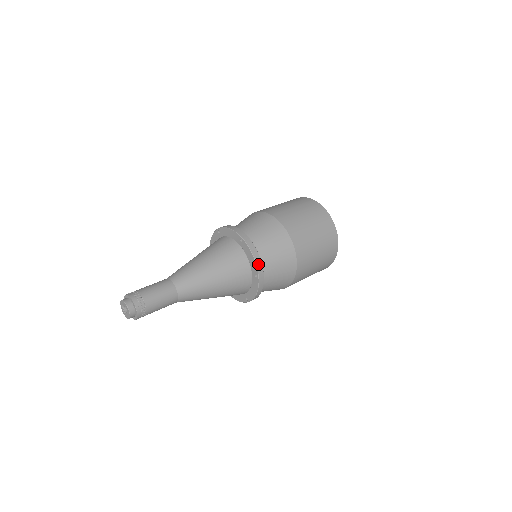
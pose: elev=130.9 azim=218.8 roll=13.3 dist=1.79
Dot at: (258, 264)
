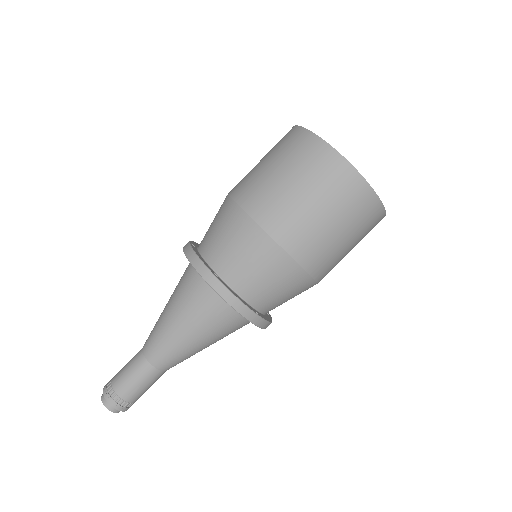
Dot at: (242, 312)
